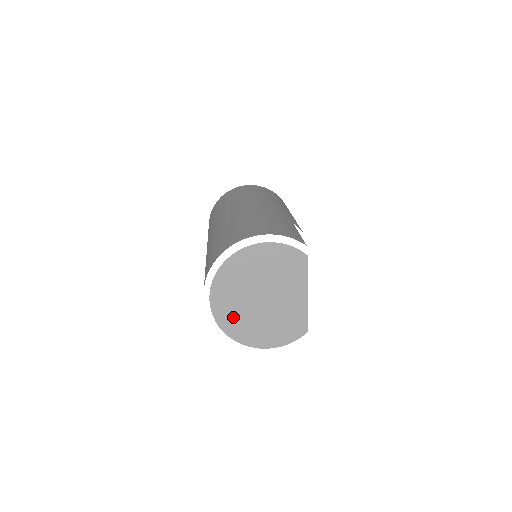
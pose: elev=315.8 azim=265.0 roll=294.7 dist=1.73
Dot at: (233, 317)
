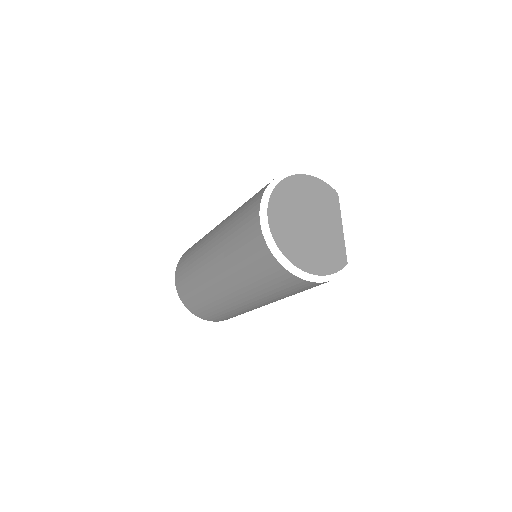
Dot at: (287, 237)
